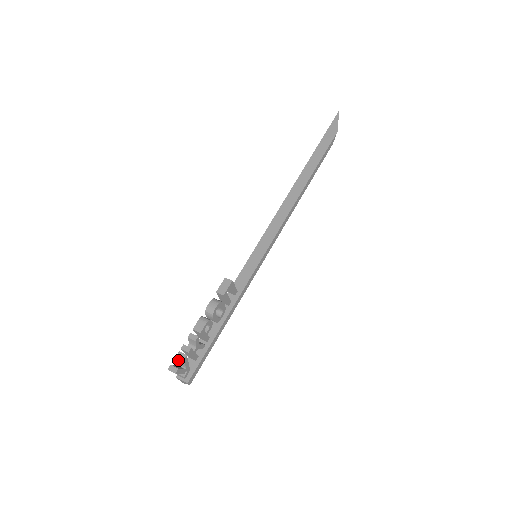
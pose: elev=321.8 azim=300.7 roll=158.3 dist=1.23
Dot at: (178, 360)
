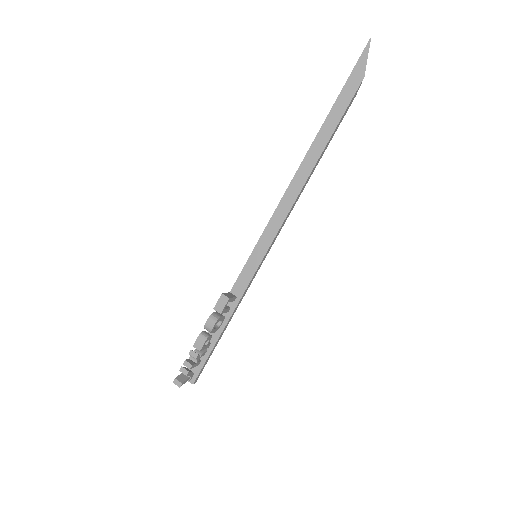
Dot at: (182, 372)
